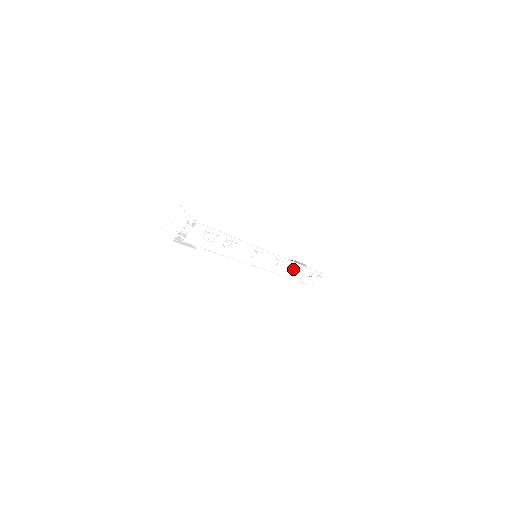
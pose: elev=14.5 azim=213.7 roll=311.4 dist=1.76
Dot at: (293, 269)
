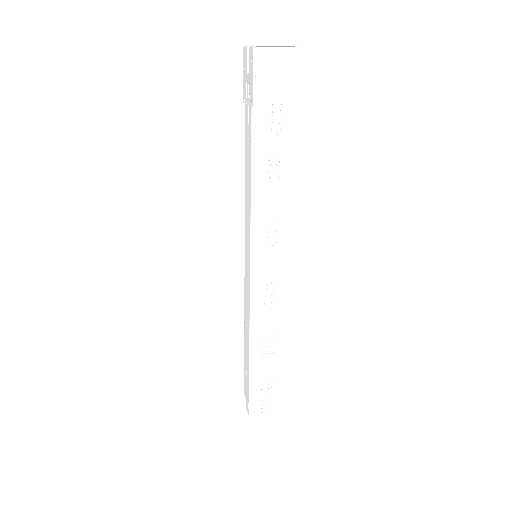
Dot at: (266, 337)
